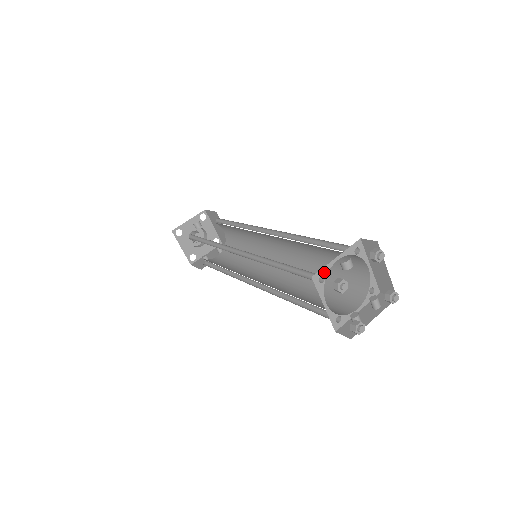
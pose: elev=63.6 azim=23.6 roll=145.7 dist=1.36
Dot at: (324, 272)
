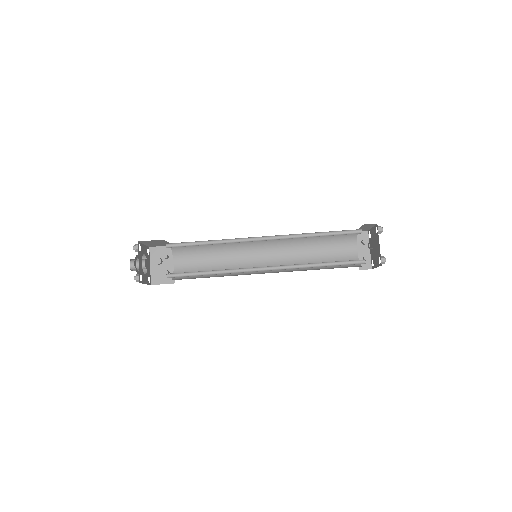
Dot at: occluded
